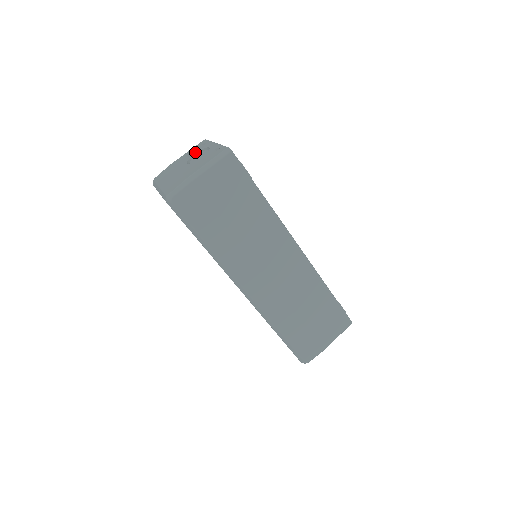
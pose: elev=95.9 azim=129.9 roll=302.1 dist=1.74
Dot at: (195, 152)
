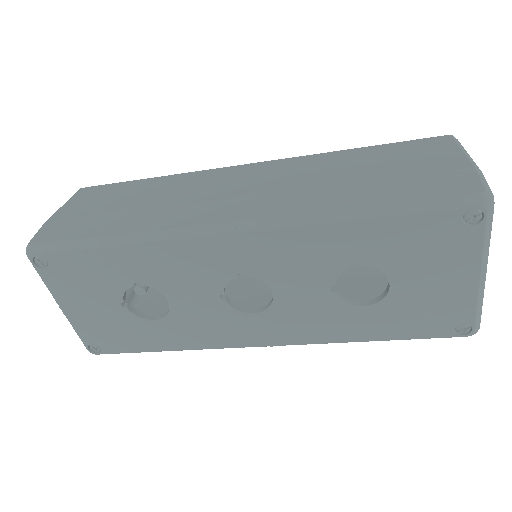
Dot at: occluded
